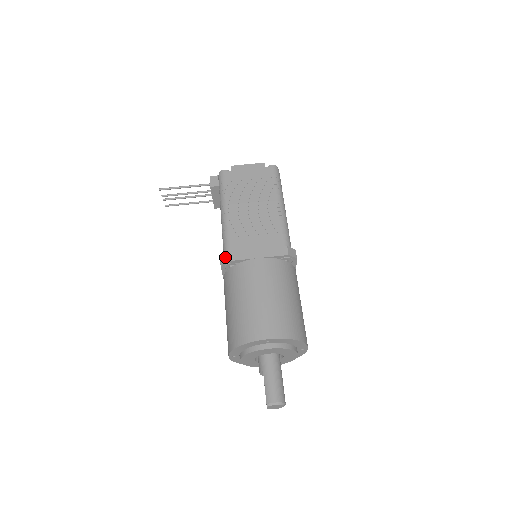
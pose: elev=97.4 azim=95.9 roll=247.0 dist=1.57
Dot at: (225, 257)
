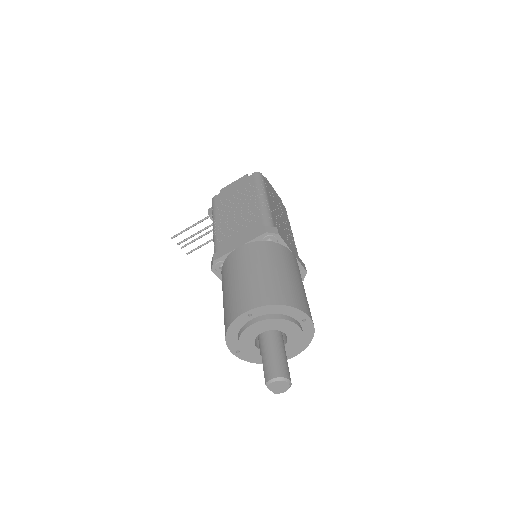
Dot at: (212, 260)
